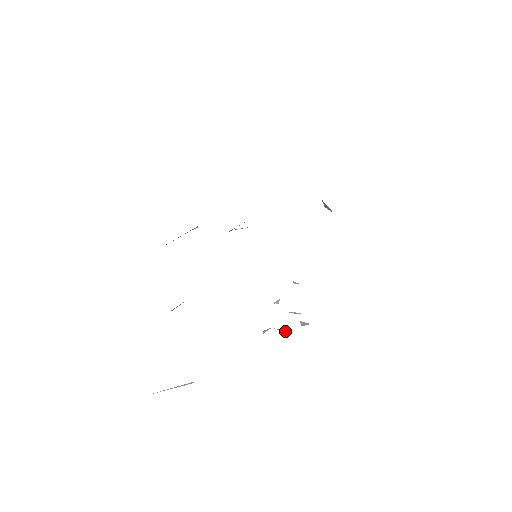
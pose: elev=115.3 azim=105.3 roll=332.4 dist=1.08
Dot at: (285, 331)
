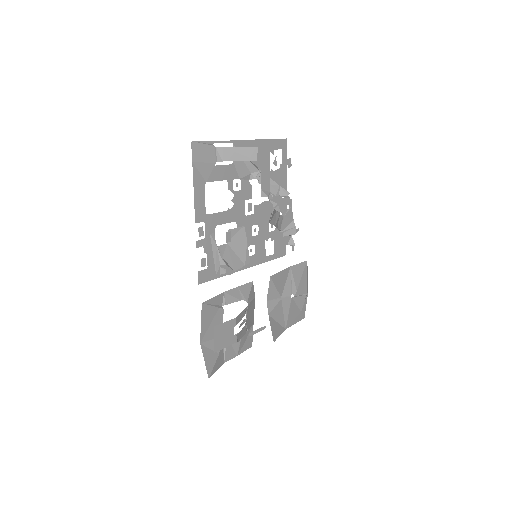
Dot at: (258, 172)
